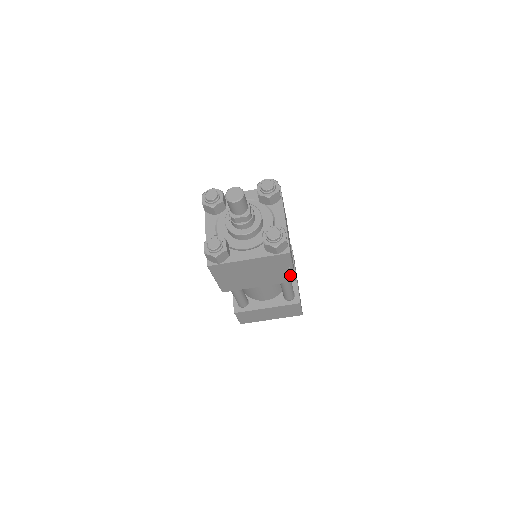
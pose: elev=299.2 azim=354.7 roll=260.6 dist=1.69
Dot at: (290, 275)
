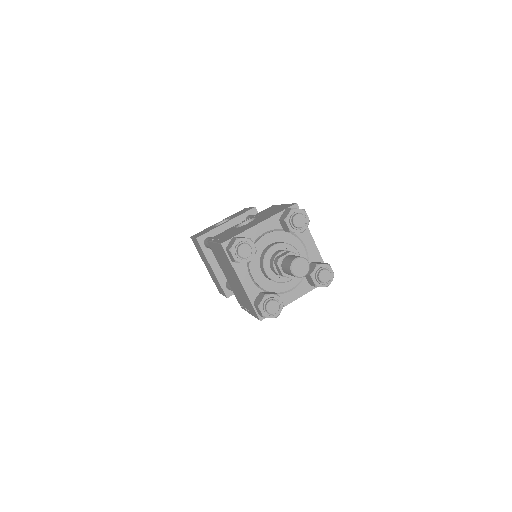
Dot at: occluded
